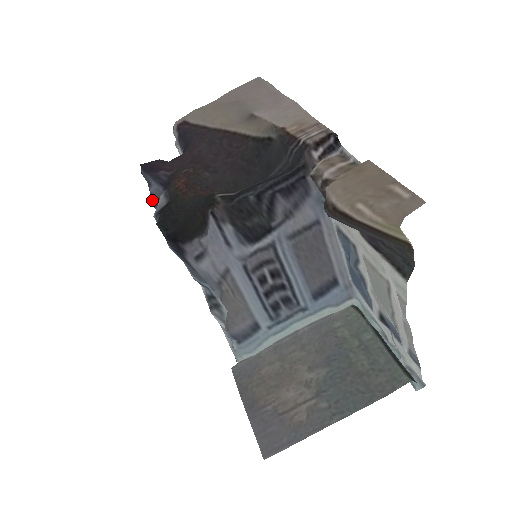
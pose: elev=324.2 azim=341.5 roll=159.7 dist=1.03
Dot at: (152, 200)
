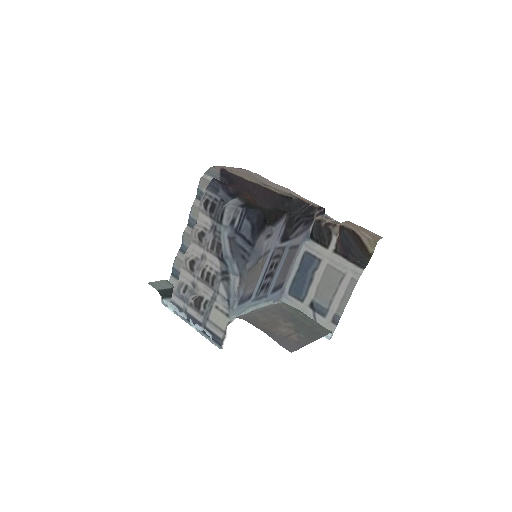
Dot at: (218, 200)
